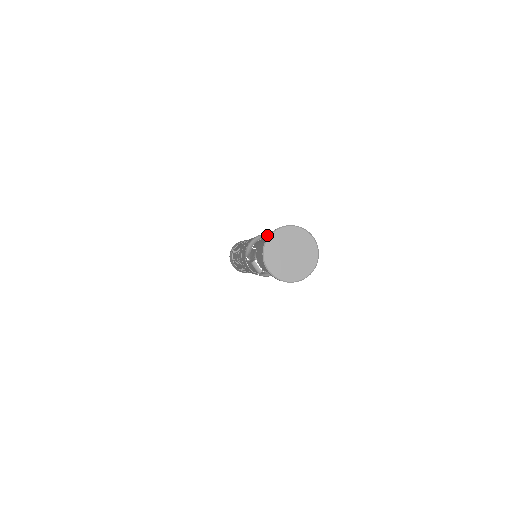
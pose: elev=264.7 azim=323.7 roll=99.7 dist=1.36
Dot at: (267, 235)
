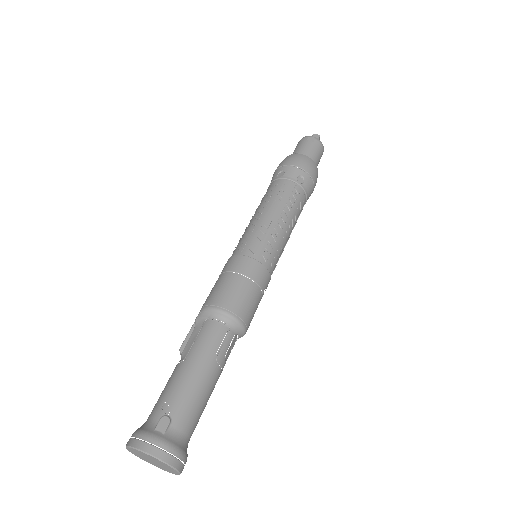
Dot at: (234, 321)
